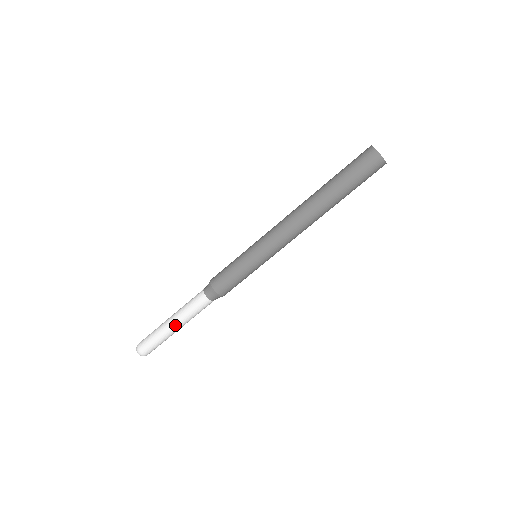
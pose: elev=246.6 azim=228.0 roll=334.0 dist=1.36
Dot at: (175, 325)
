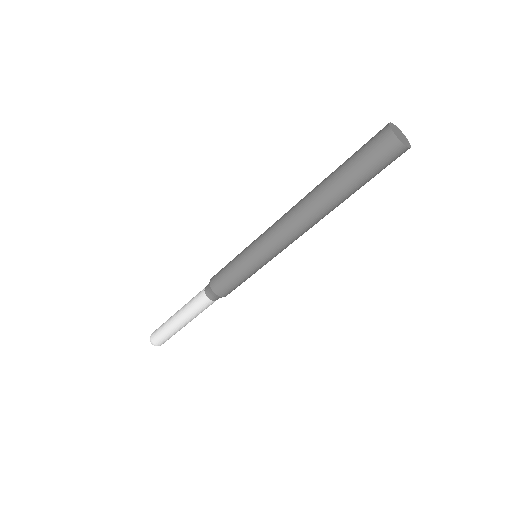
Dot at: occluded
